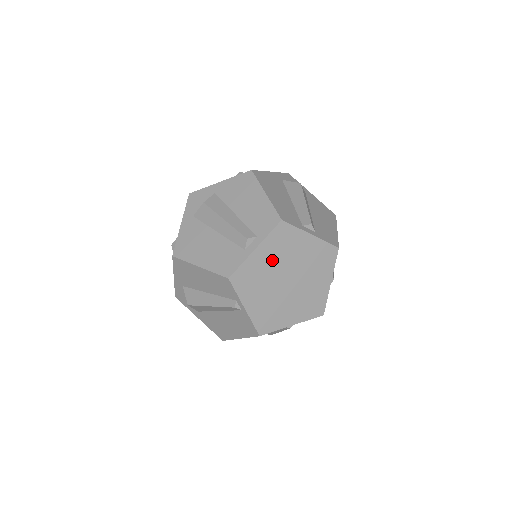
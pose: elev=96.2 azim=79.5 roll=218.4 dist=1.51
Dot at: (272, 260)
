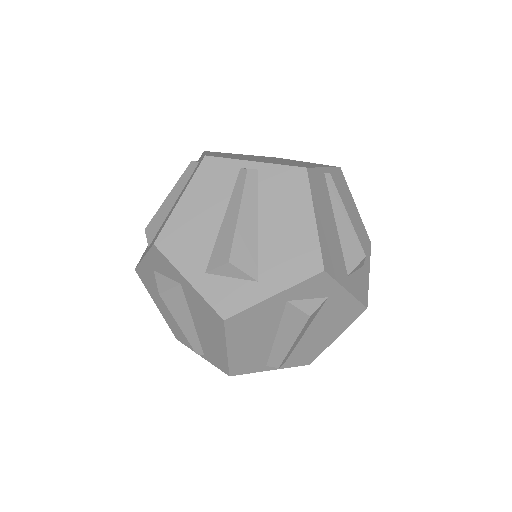
Dot at: occluded
